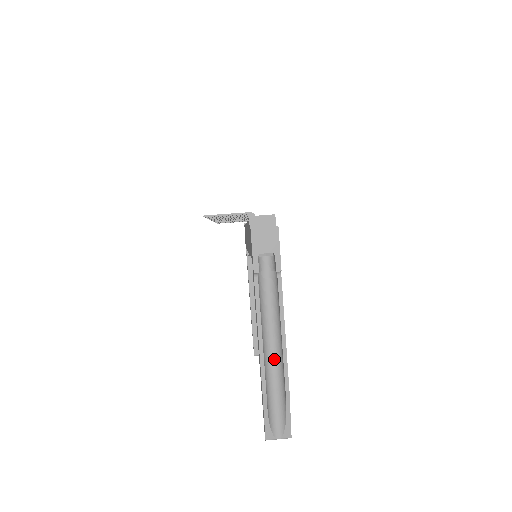
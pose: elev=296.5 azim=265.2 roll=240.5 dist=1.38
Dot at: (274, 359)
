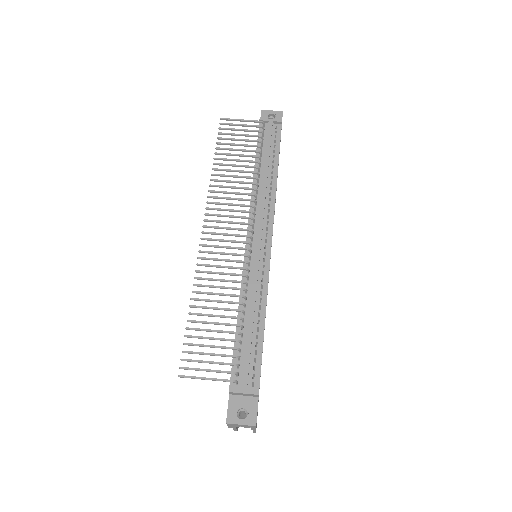
Dot at: occluded
